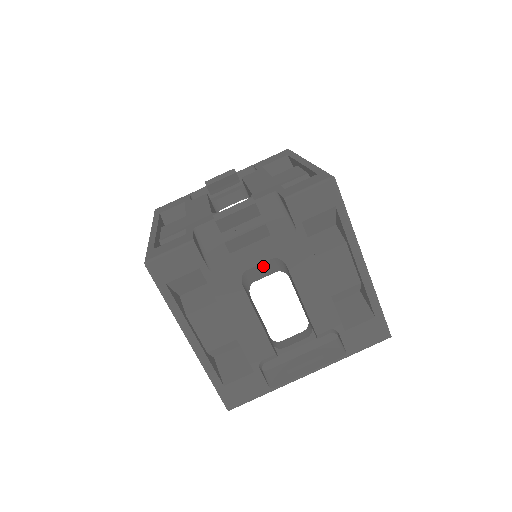
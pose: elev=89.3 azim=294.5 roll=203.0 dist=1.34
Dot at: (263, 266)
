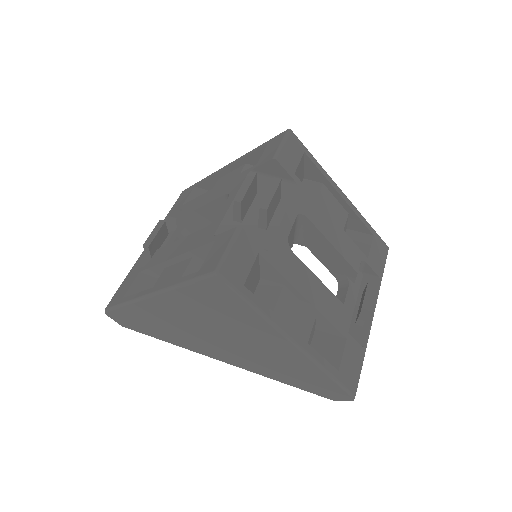
Dot at: (292, 230)
